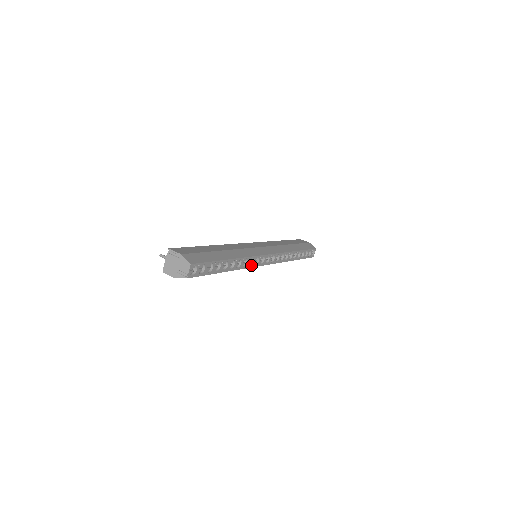
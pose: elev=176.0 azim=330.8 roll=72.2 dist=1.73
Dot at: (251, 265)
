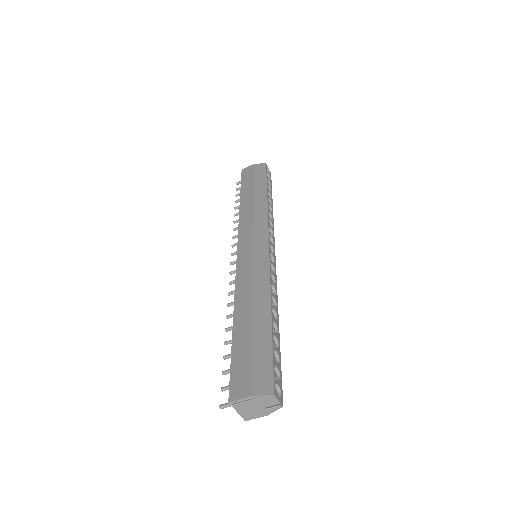
Dot at: (275, 280)
